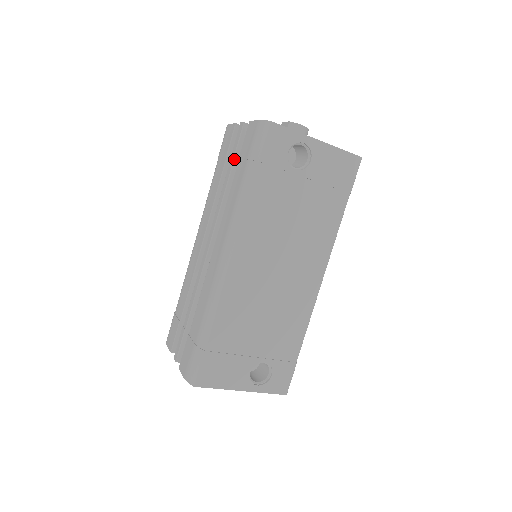
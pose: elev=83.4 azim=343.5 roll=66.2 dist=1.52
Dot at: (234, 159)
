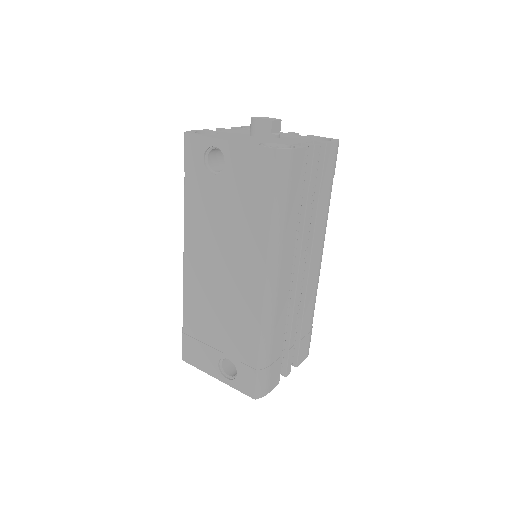
Dot at: occluded
